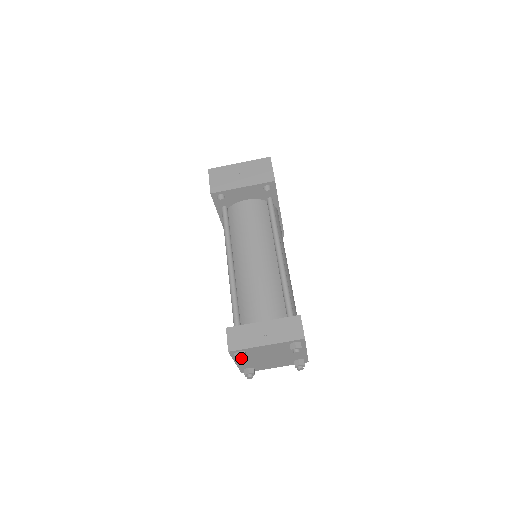
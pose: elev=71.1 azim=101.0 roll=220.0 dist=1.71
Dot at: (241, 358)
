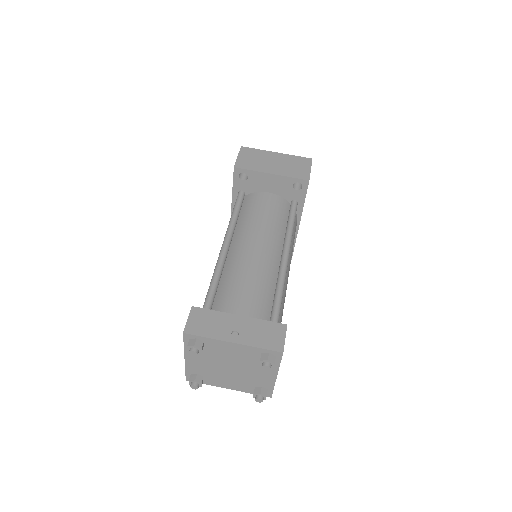
Dot at: (195, 347)
